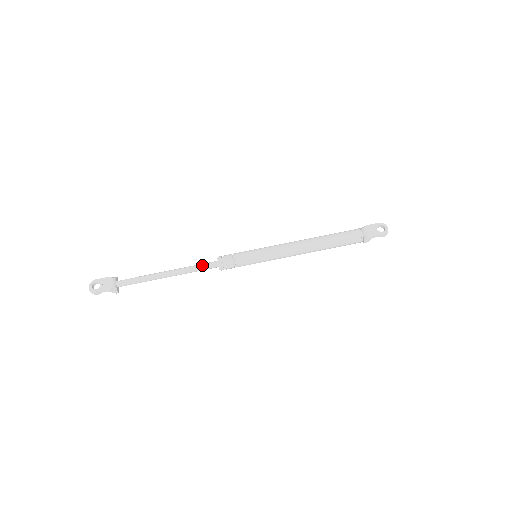
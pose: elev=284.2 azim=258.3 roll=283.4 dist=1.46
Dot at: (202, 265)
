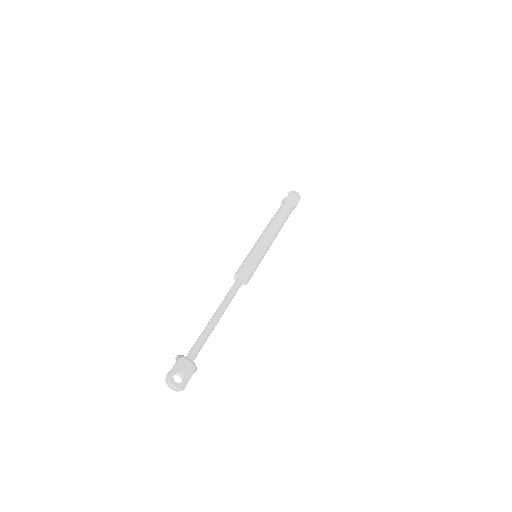
Dot at: (235, 288)
